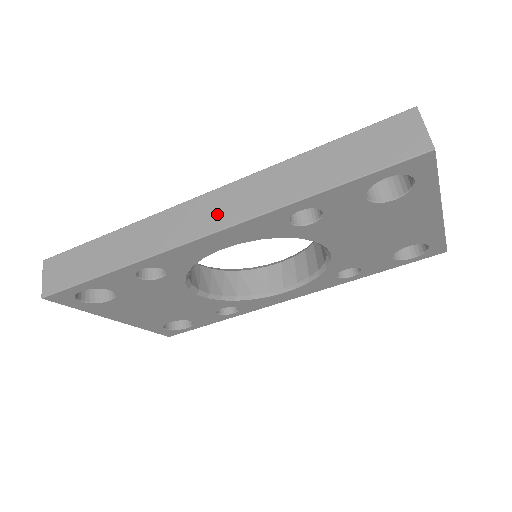
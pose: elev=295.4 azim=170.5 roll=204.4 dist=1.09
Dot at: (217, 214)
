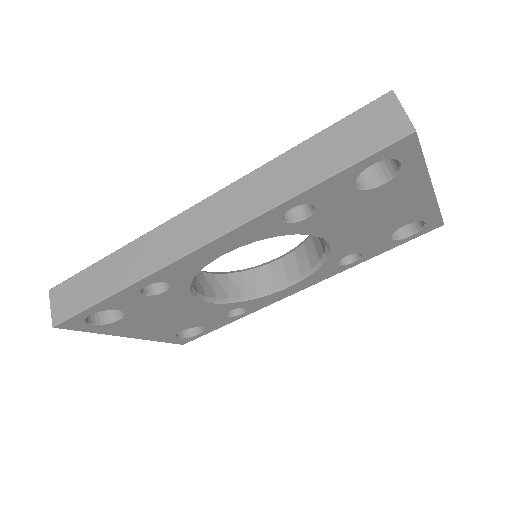
Dot at: (211, 223)
